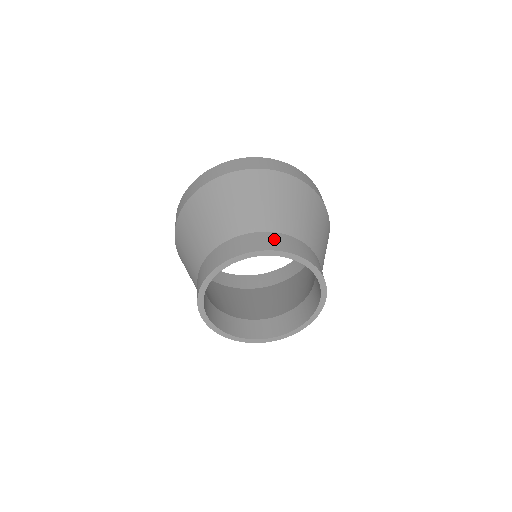
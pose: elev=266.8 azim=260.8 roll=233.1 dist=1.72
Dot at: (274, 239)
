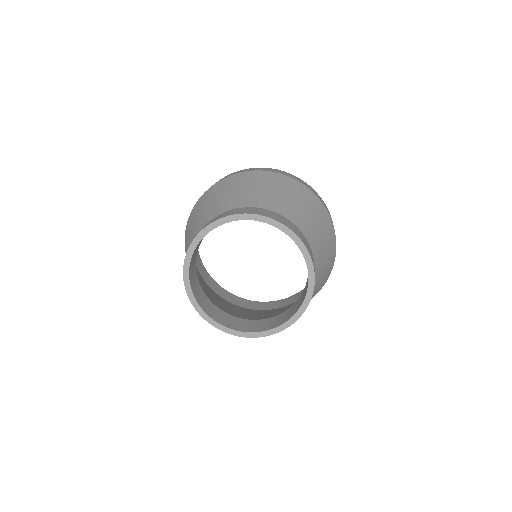
Dot at: (278, 216)
